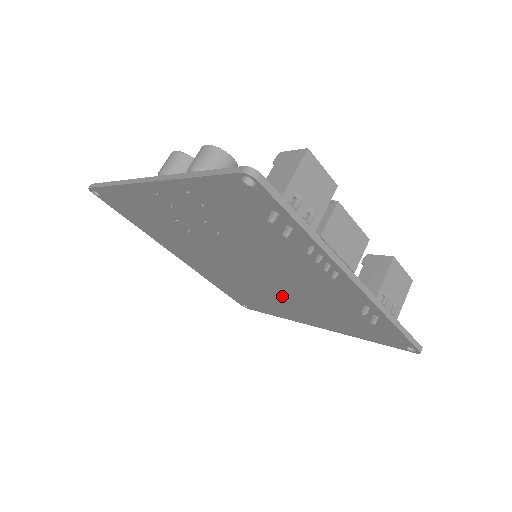
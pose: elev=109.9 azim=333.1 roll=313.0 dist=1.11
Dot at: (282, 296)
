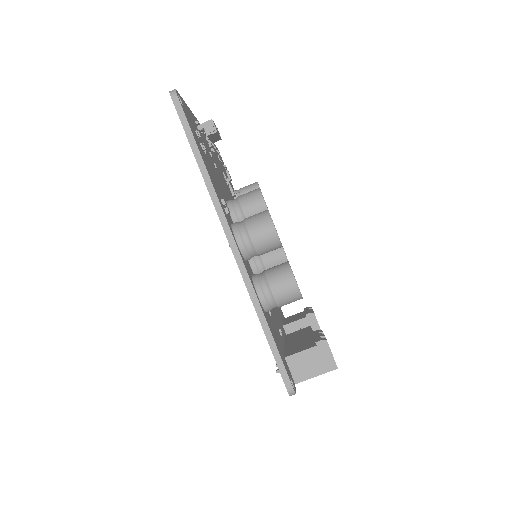
Dot at: occluded
